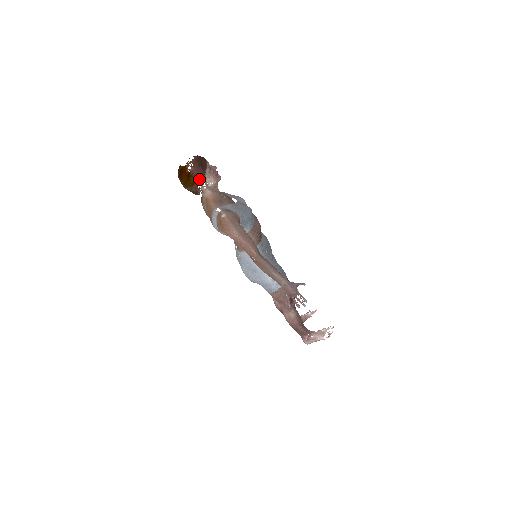
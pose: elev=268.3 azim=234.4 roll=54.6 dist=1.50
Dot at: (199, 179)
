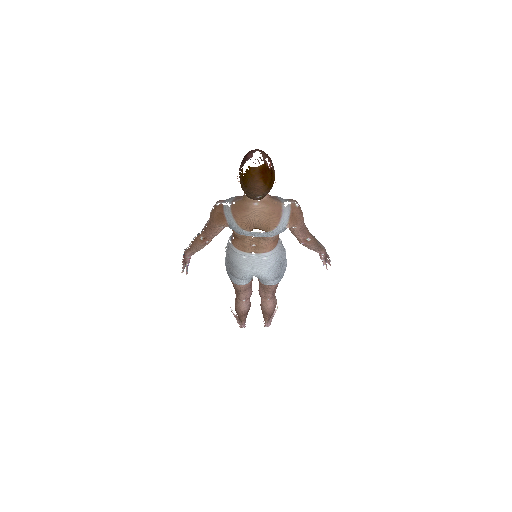
Dot at: (274, 174)
